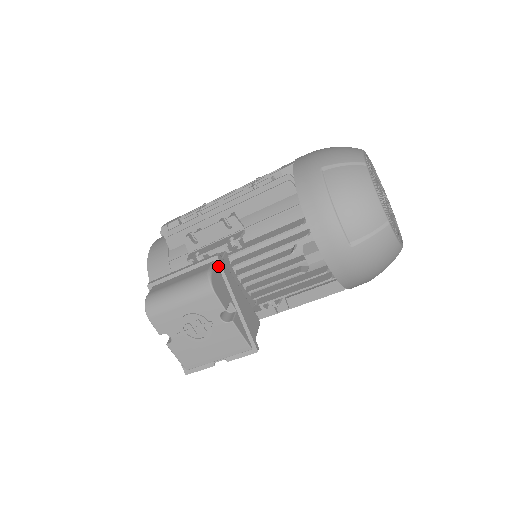
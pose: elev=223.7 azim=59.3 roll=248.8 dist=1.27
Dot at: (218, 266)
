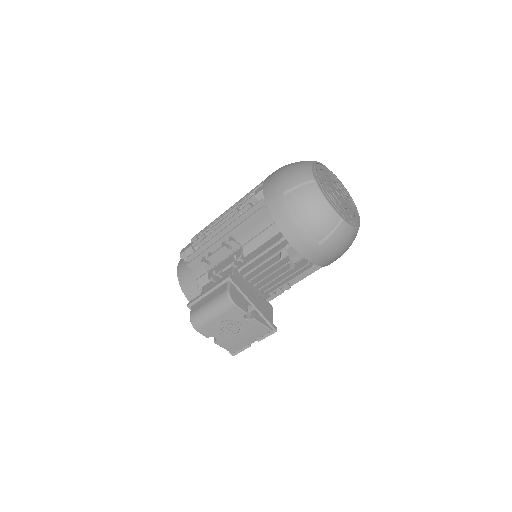
Dot at: (232, 283)
